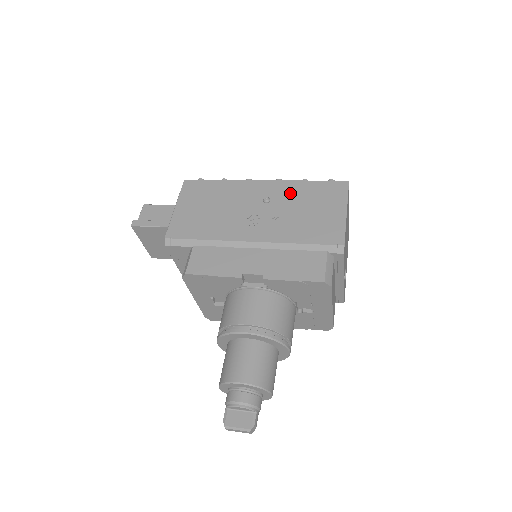
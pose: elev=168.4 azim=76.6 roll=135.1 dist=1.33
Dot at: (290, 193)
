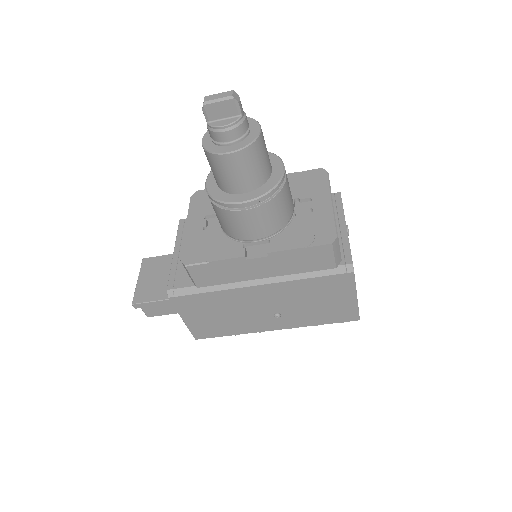
Dot at: occluded
